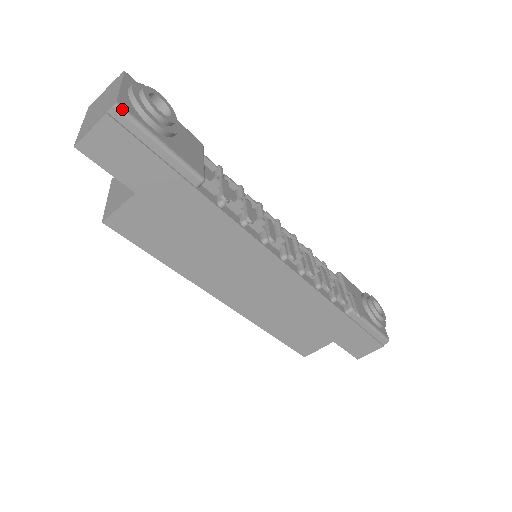
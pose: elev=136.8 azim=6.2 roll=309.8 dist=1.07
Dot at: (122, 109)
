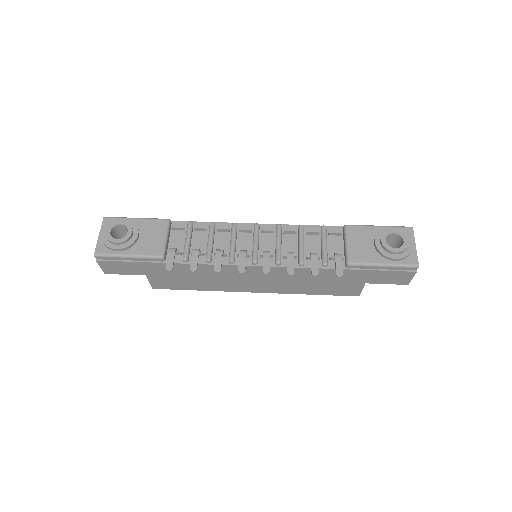
Dot at: (99, 255)
